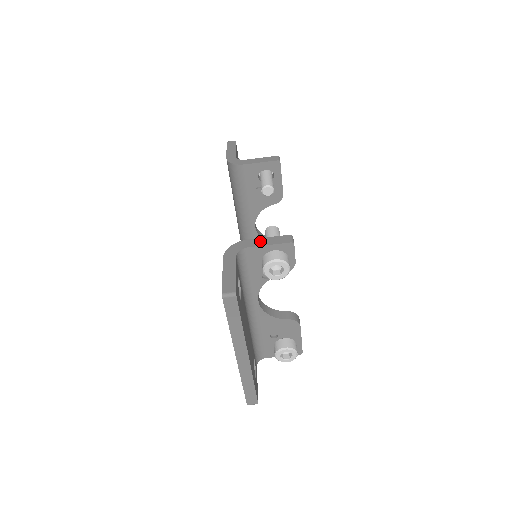
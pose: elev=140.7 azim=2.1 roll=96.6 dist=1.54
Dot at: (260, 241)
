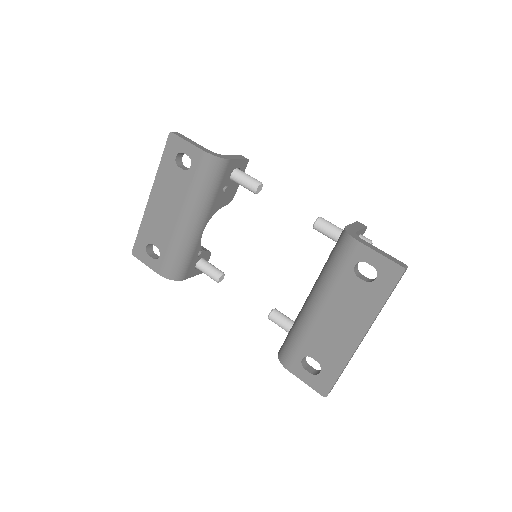
Dot at: (354, 227)
